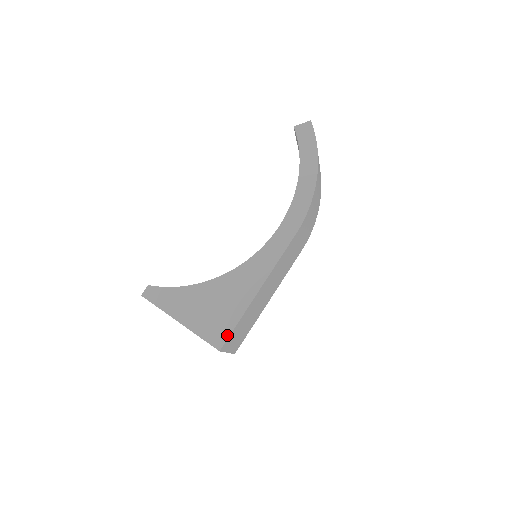
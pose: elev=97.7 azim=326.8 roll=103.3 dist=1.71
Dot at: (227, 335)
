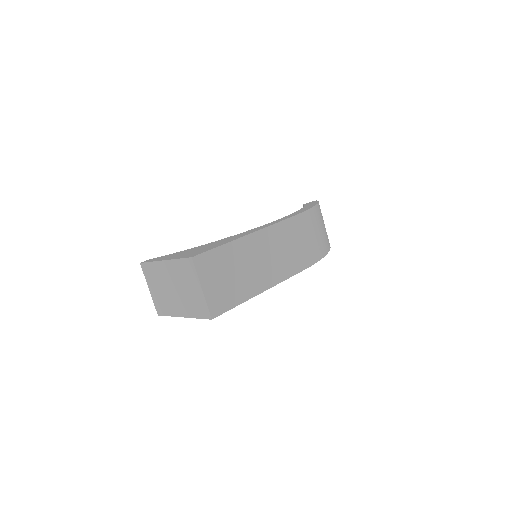
Dot at: (204, 251)
